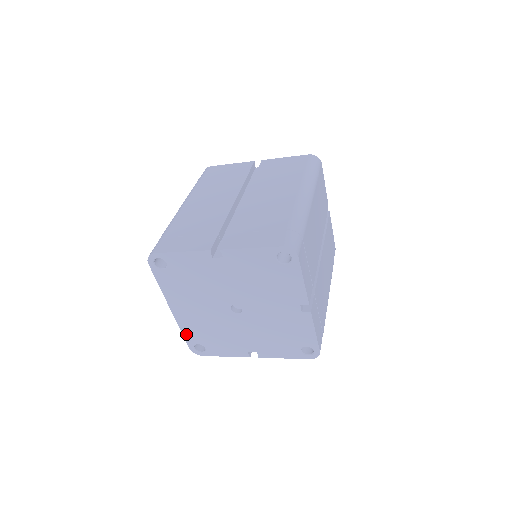
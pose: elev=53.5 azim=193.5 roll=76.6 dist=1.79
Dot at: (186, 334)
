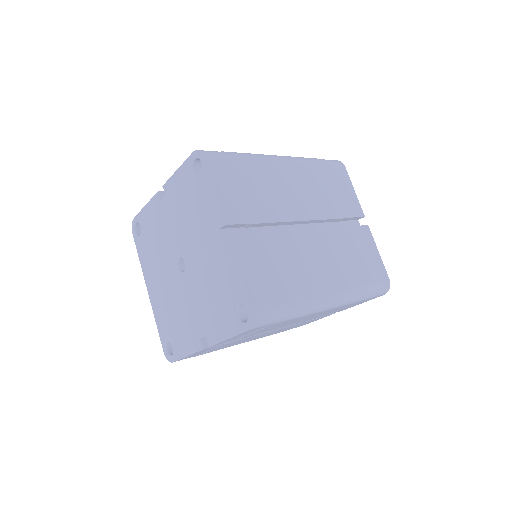
Dot at: (159, 327)
